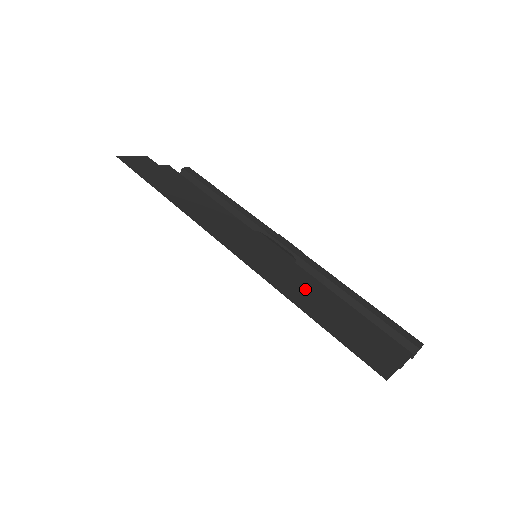
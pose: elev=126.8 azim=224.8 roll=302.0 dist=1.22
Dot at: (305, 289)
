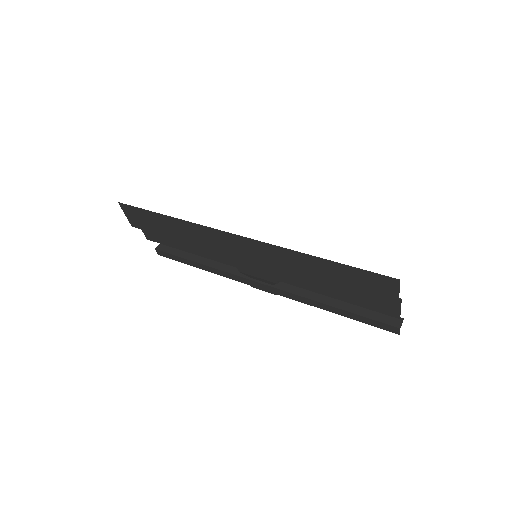
Dot at: occluded
